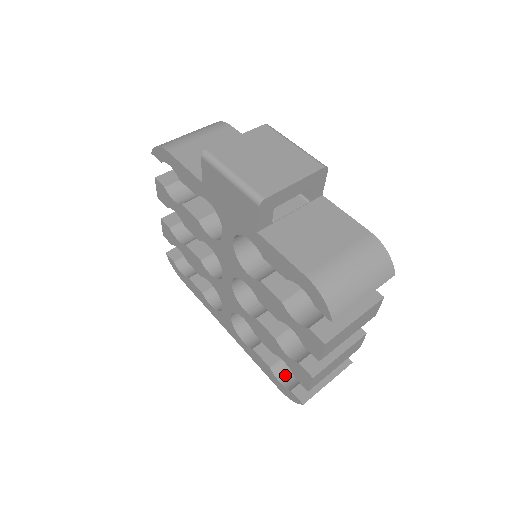
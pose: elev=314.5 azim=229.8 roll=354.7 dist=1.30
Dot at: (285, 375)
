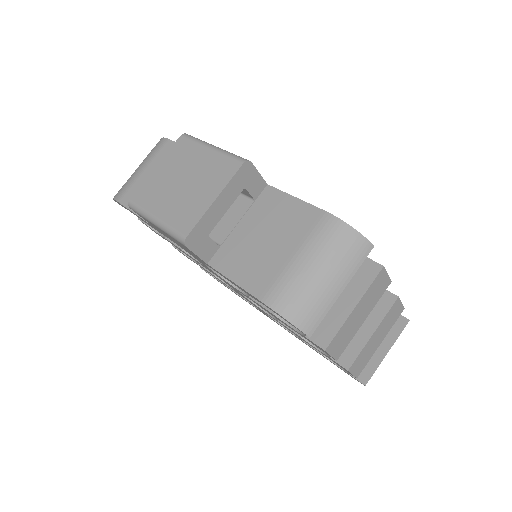
Dot at: occluded
